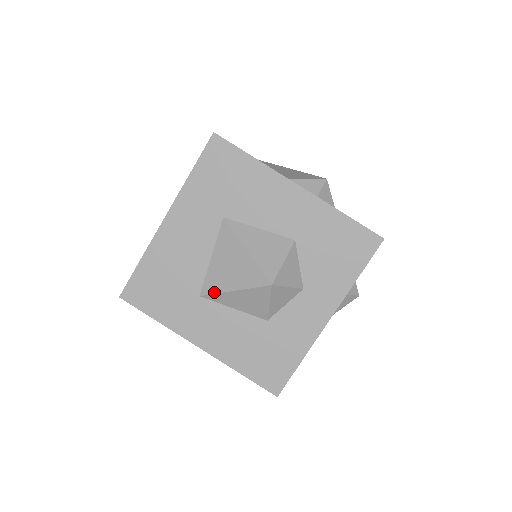
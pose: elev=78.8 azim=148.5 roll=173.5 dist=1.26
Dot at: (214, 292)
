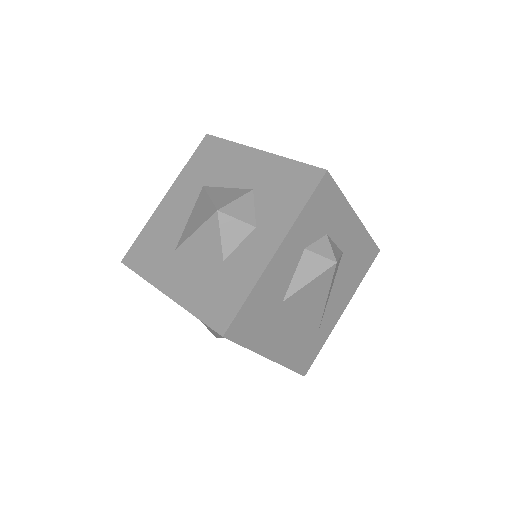
Dot at: (184, 241)
